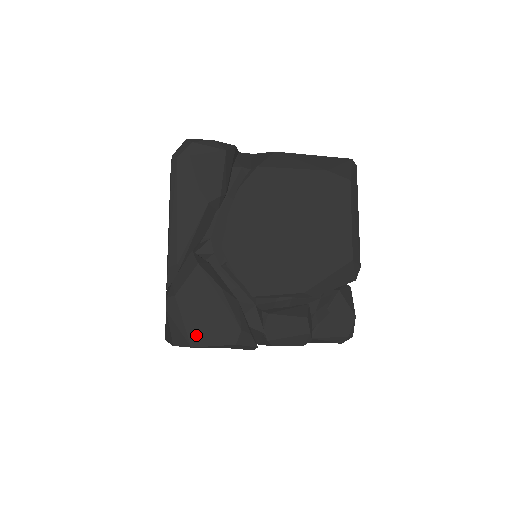
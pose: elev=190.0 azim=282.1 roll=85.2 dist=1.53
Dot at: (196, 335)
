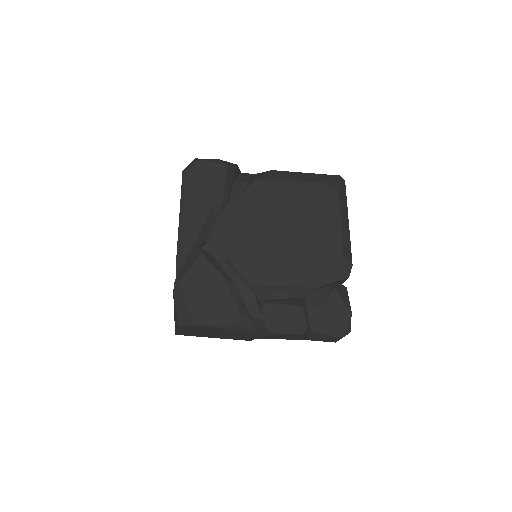
Dot at: (198, 315)
